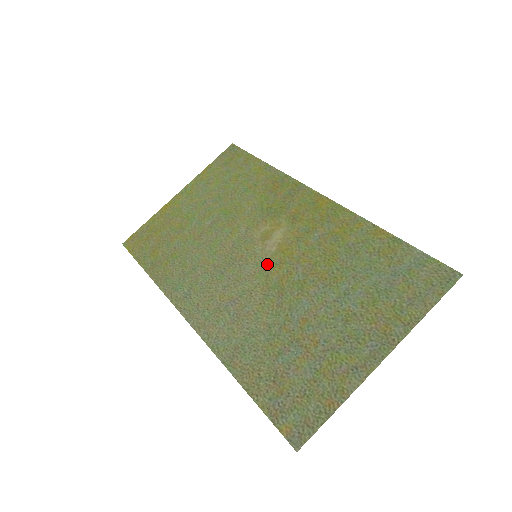
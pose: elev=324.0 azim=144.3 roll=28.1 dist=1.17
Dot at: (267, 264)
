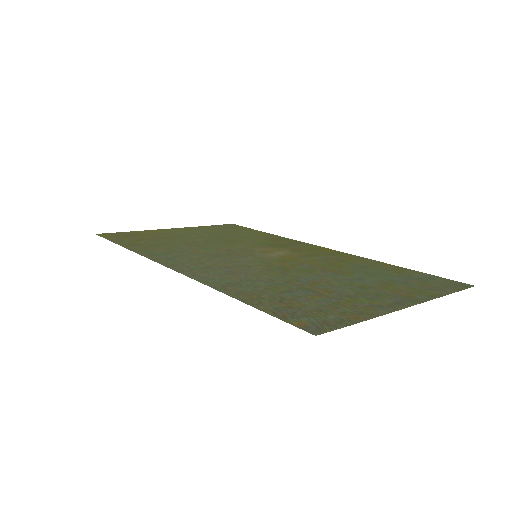
Dot at: (269, 259)
